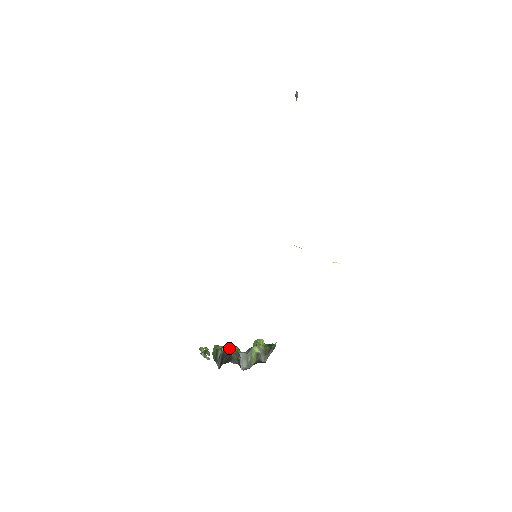
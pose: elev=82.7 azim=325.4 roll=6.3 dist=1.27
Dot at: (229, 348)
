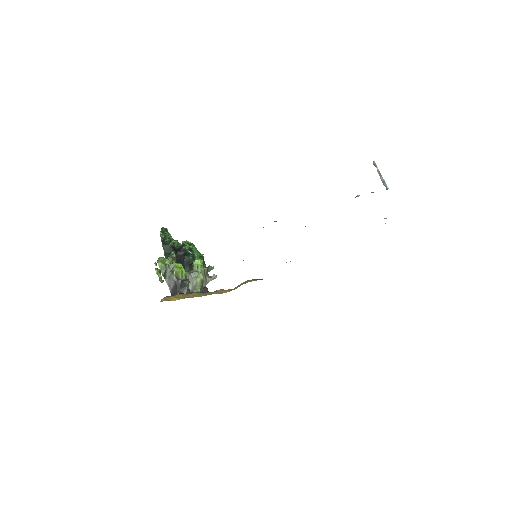
Dot at: (181, 274)
